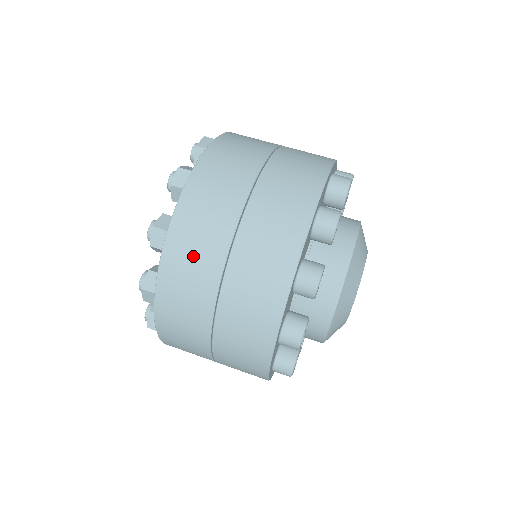
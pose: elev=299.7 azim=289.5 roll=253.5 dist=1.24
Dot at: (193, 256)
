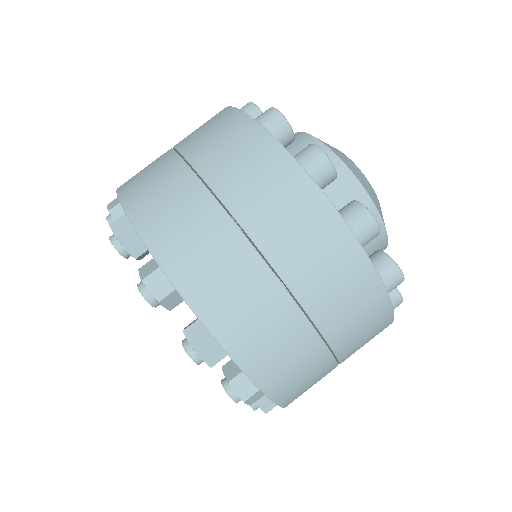
Dot at: (302, 377)
